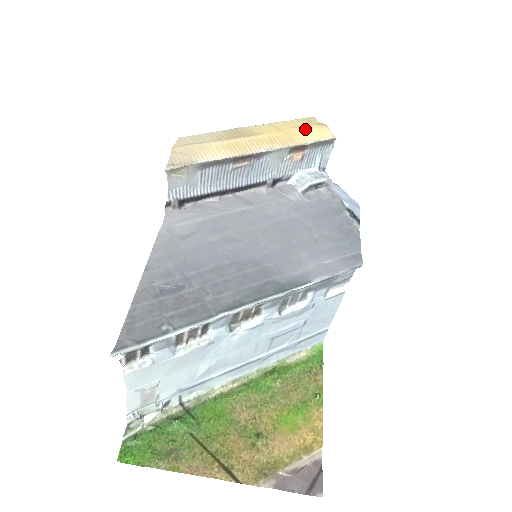
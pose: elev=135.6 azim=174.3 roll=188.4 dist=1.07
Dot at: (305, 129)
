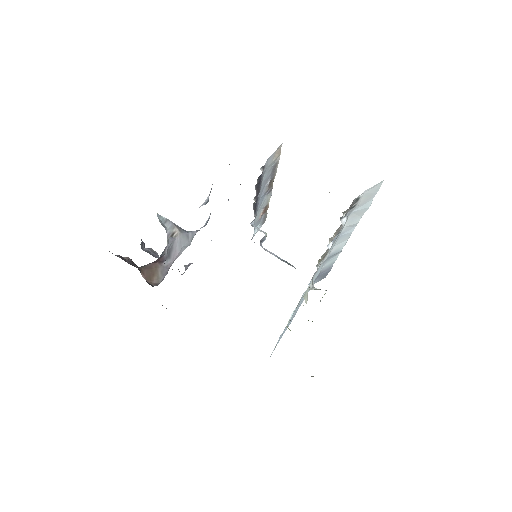
Dot at: occluded
